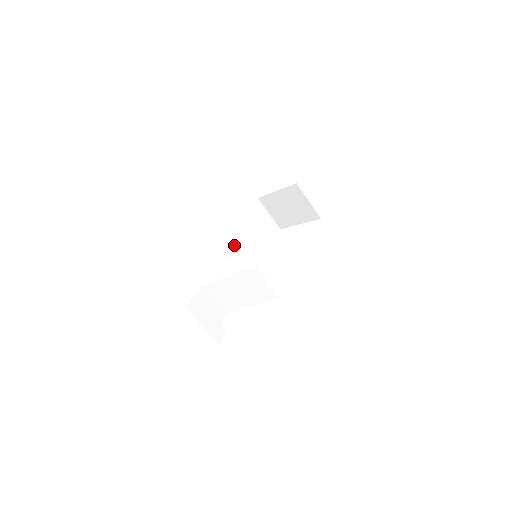
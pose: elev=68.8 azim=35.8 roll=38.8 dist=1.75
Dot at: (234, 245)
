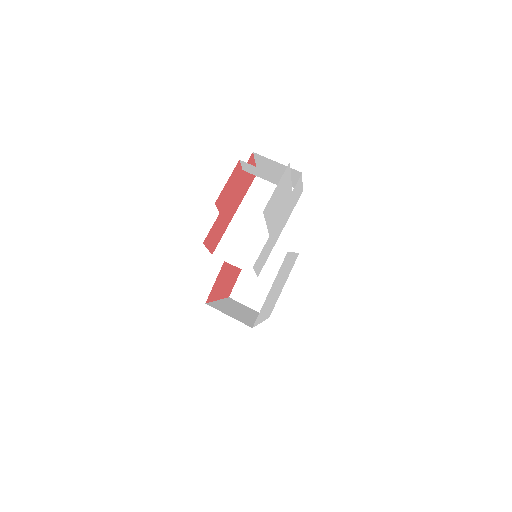
Dot at: (227, 313)
